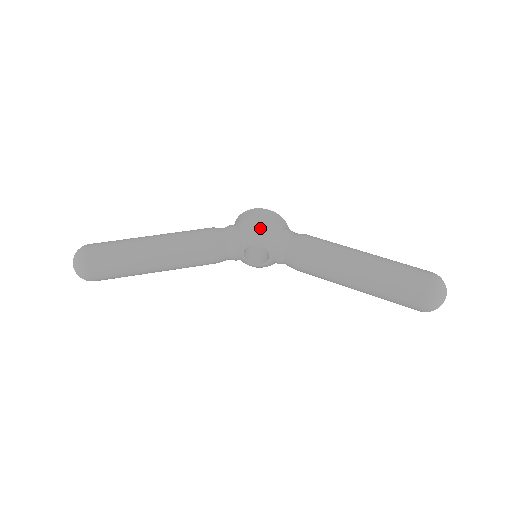
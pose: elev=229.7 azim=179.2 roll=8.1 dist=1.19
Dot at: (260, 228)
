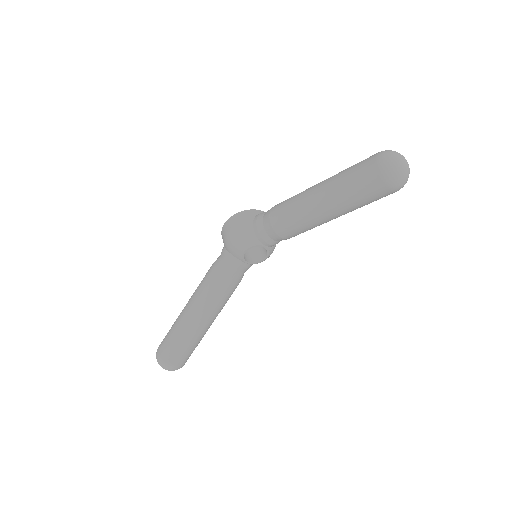
Dot at: (237, 238)
